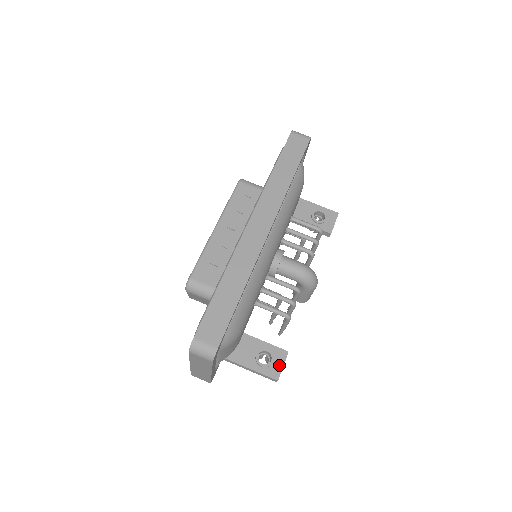
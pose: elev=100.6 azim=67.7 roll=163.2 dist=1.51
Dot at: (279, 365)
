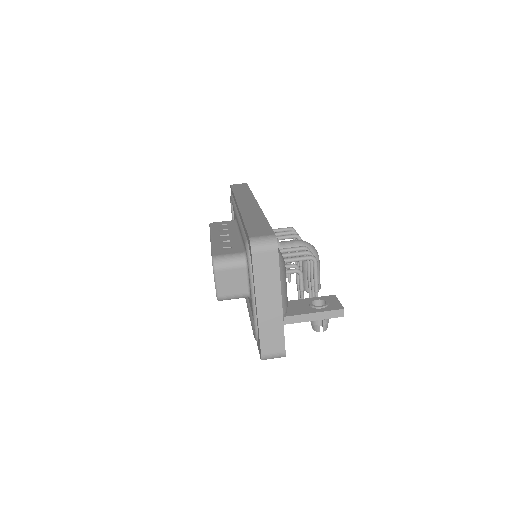
Dot at: (335, 302)
